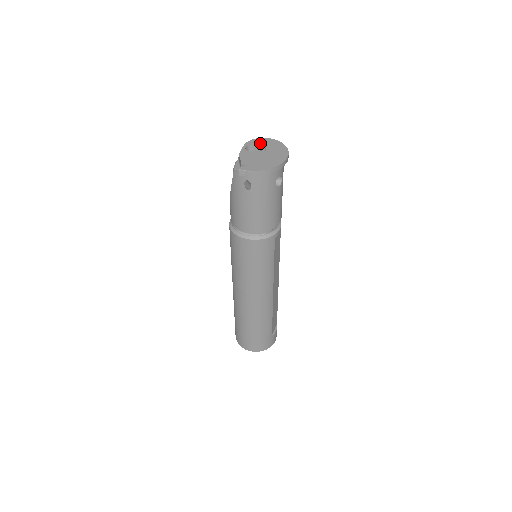
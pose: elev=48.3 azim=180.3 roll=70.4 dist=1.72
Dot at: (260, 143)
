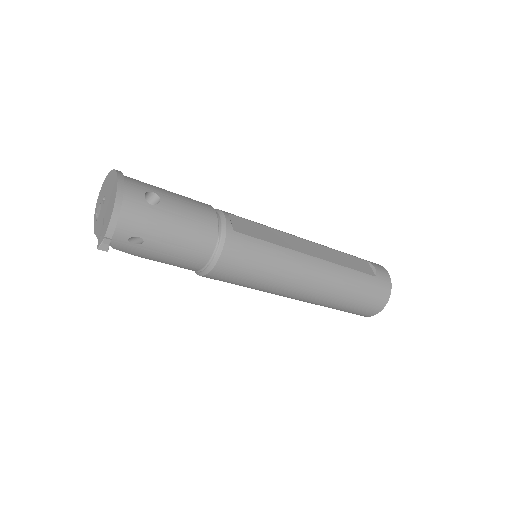
Dot at: (100, 198)
